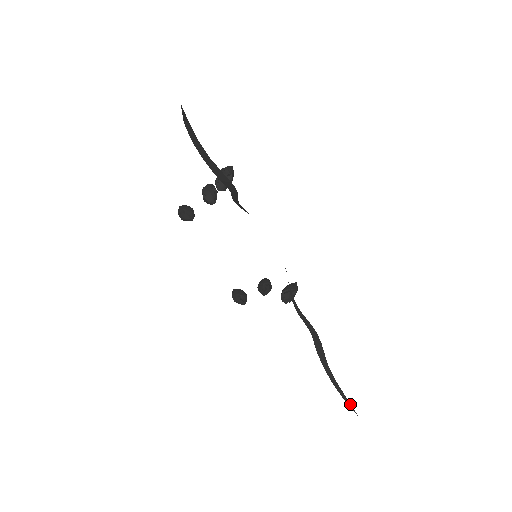
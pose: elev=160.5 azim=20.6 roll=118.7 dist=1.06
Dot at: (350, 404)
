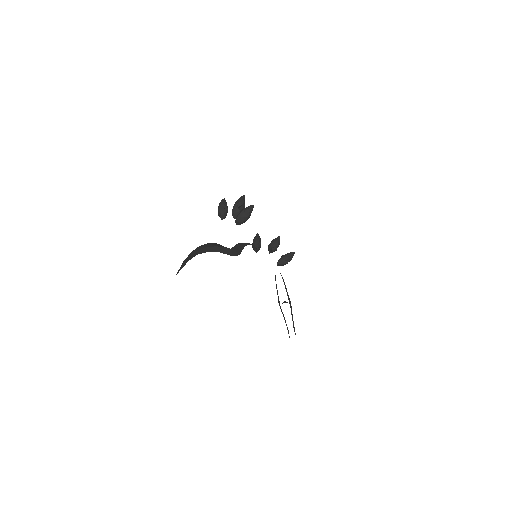
Dot at: occluded
